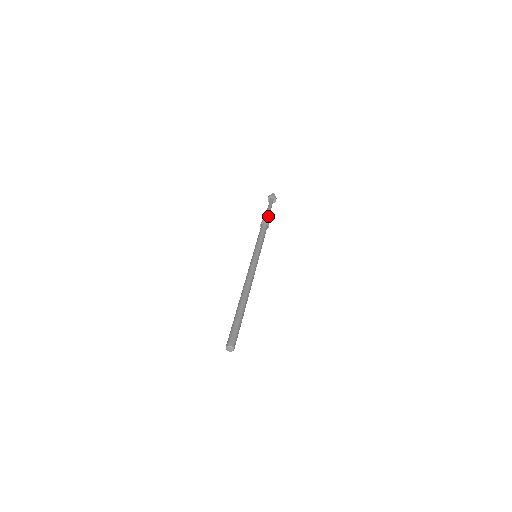
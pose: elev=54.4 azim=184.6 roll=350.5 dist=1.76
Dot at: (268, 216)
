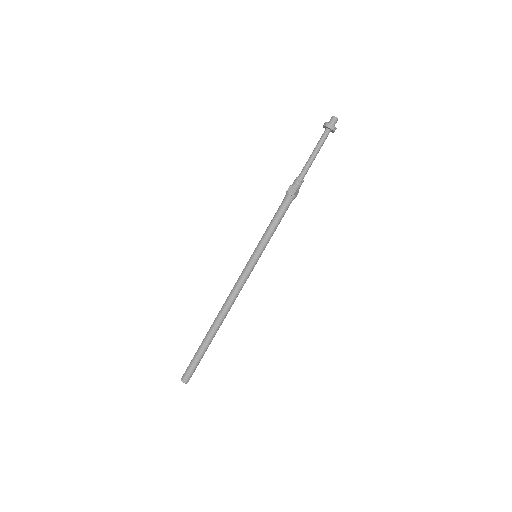
Dot at: (303, 176)
